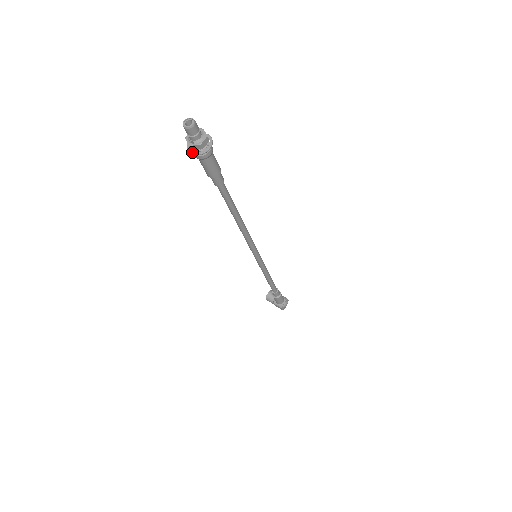
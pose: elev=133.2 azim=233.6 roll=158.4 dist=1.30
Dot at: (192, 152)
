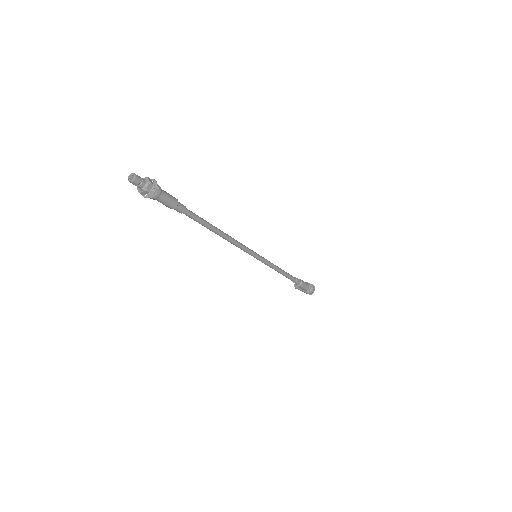
Dot at: (144, 196)
